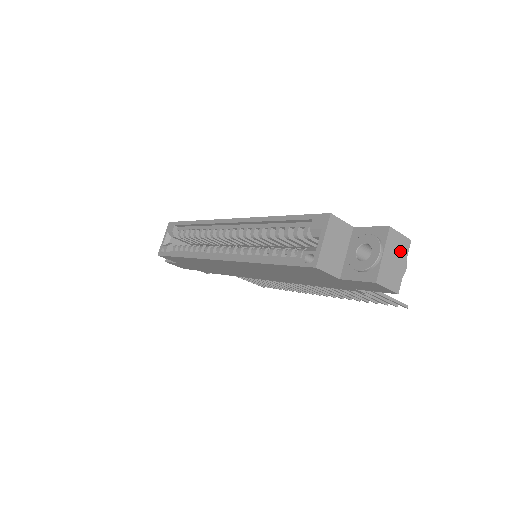
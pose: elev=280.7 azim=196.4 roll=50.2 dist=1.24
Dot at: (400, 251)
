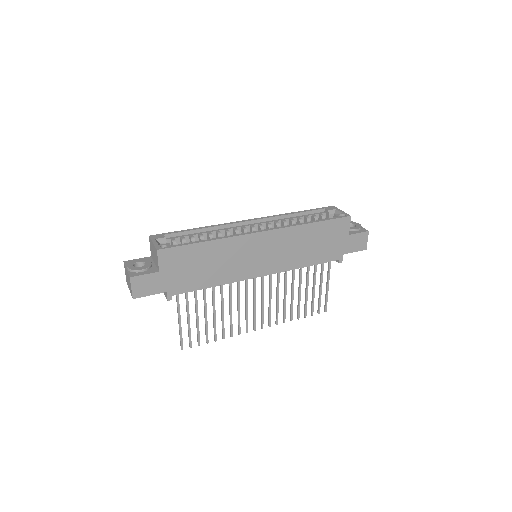
Dot at: occluded
